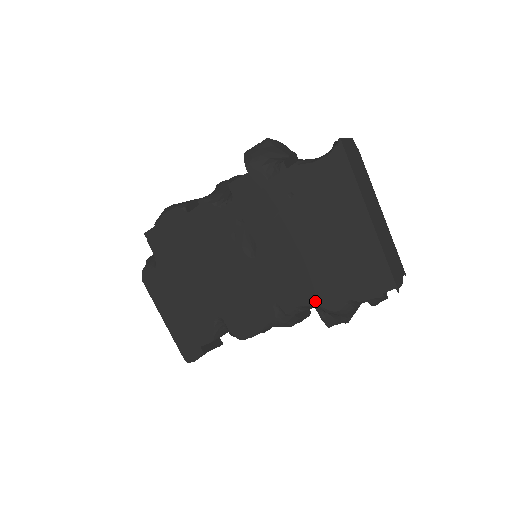
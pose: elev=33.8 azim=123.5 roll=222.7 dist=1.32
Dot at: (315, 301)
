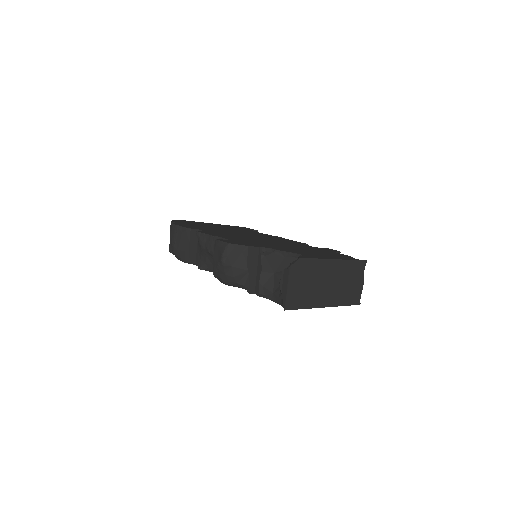
Dot at: occluded
